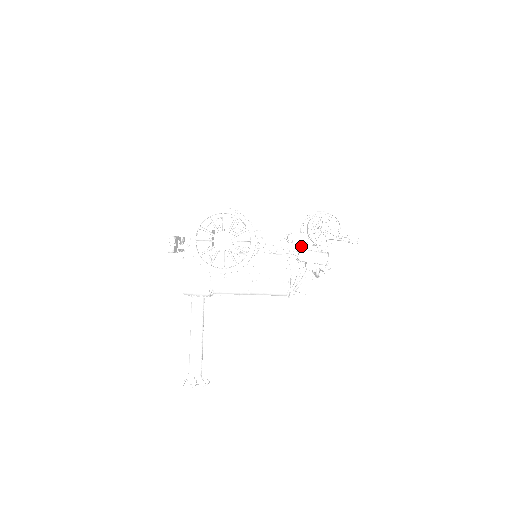
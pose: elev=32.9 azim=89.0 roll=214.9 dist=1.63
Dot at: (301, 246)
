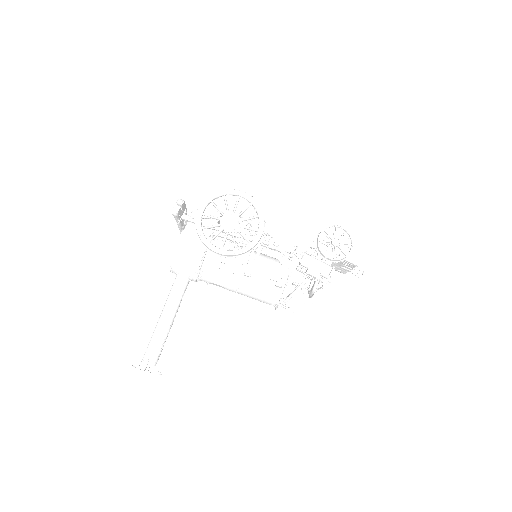
Dot at: (307, 253)
